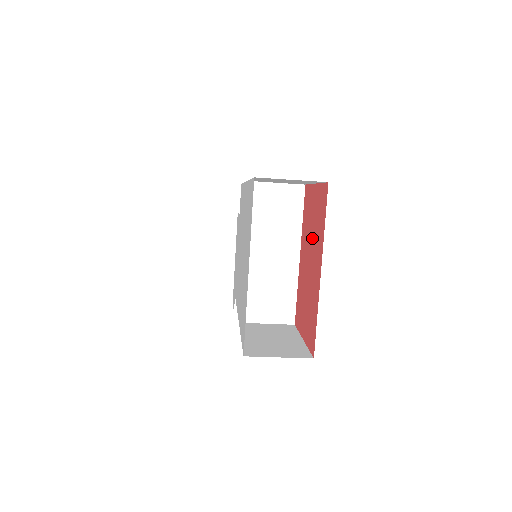
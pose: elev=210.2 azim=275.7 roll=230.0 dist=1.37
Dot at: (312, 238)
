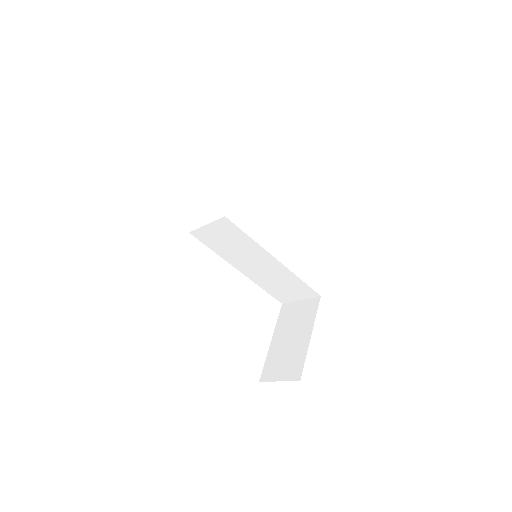
Dot at: occluded
